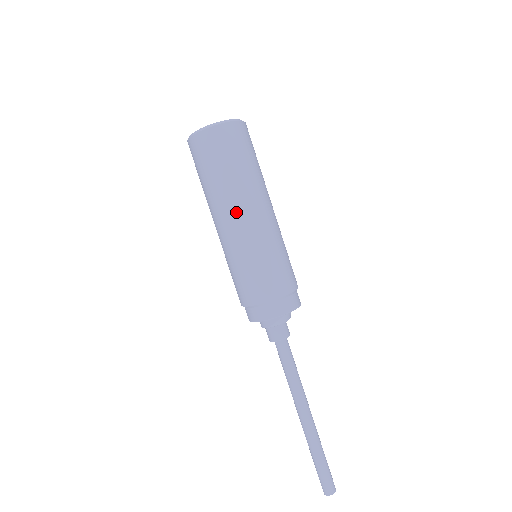
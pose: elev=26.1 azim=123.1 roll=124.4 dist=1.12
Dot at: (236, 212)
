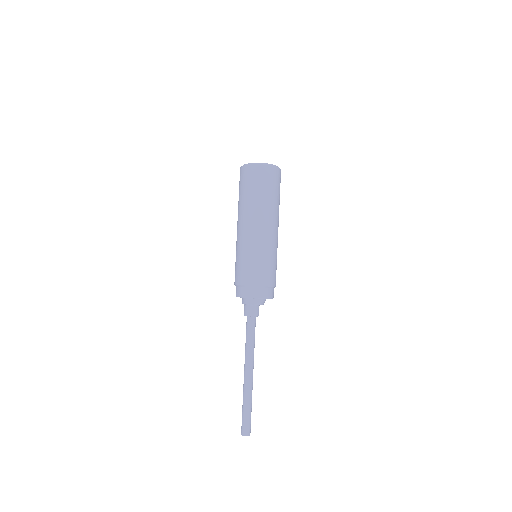
Dot at: (266, 223)
